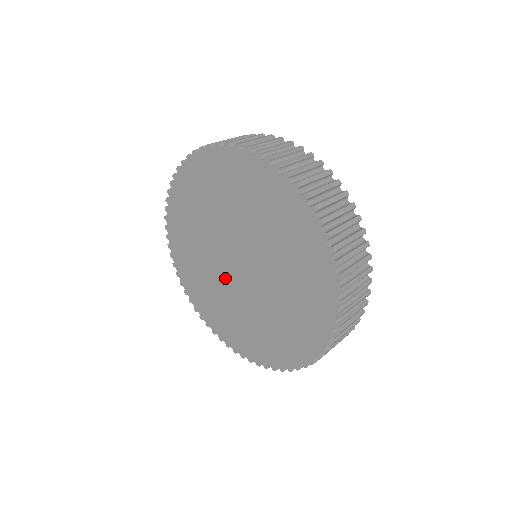
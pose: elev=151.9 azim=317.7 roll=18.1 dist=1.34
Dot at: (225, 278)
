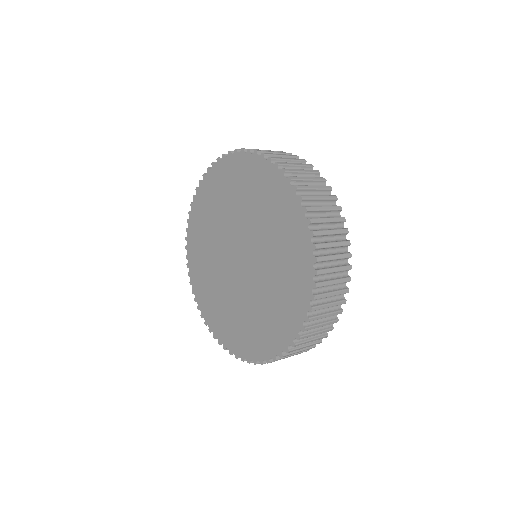
Dot at: (243, 287)
